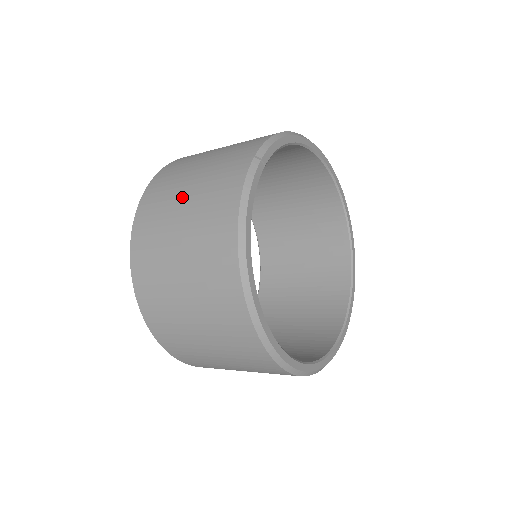
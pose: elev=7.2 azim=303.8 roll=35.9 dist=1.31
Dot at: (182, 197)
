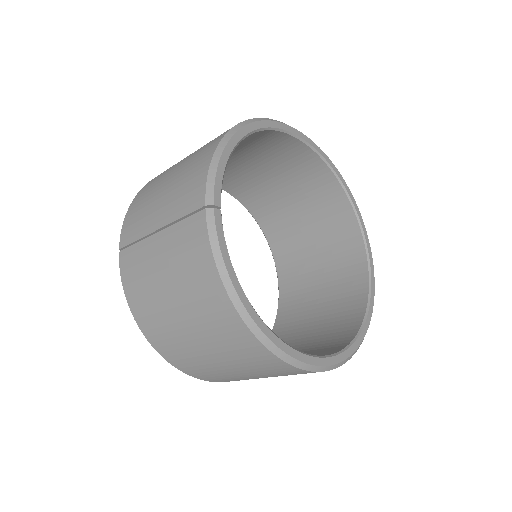
Dot at: (158, 271)
